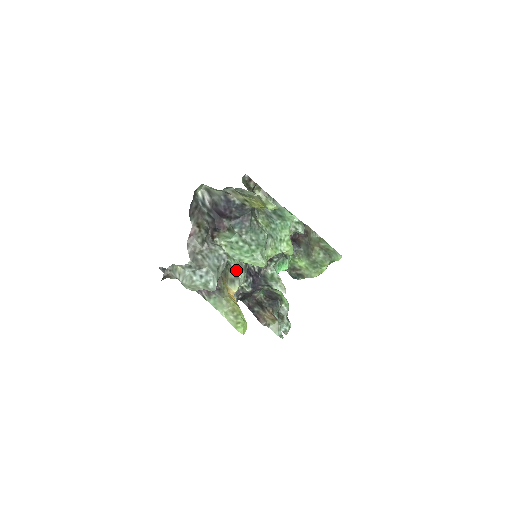
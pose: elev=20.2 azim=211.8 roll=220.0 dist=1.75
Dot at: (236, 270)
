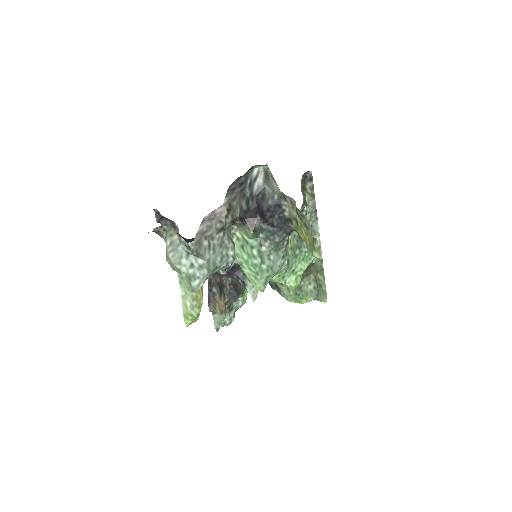
Dot at: occluded
